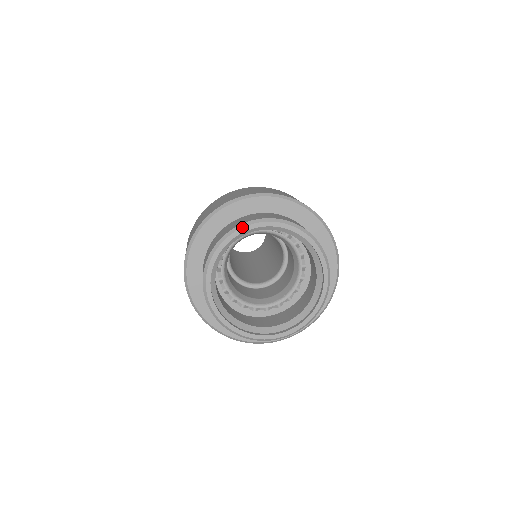
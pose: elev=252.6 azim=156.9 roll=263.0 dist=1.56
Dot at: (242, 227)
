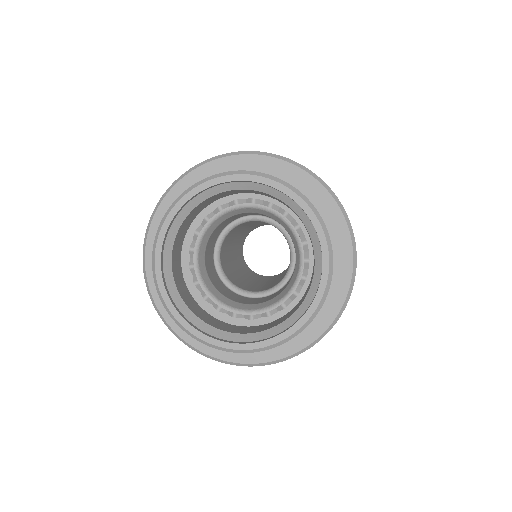
Dot at: (209, 179)
